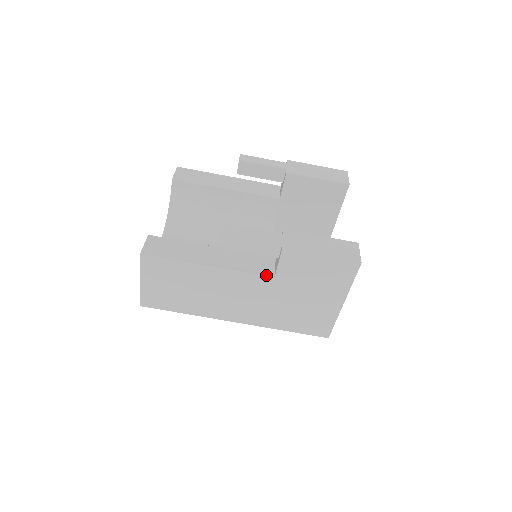
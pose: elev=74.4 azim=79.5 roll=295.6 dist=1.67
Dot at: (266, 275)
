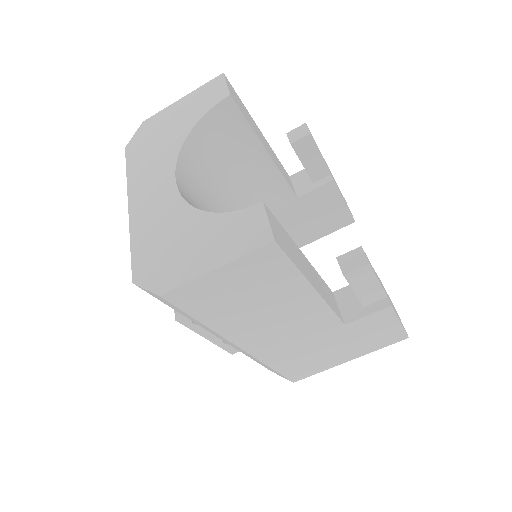
Dot at: (341, 319)
